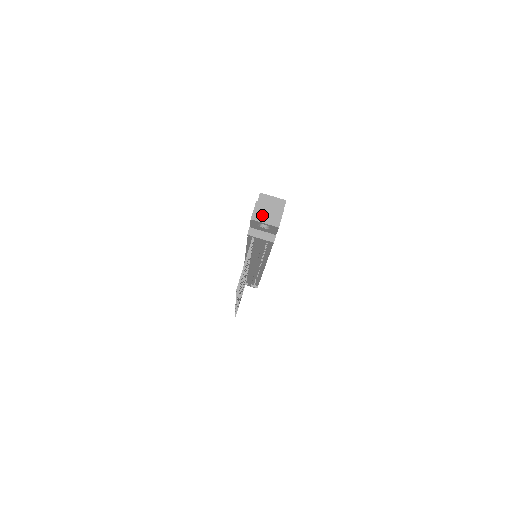
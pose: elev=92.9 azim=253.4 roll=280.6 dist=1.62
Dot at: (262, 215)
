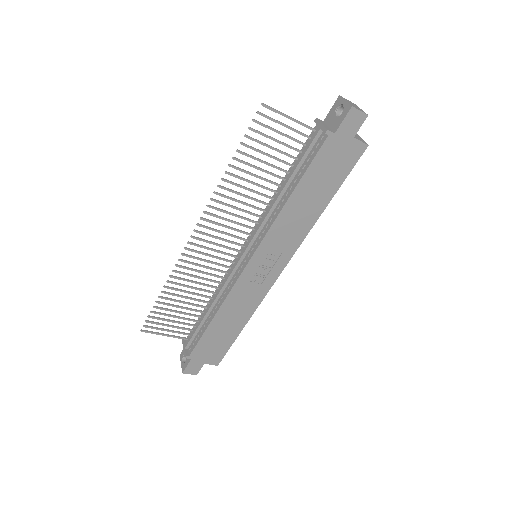
Dot at: (350, 102)
